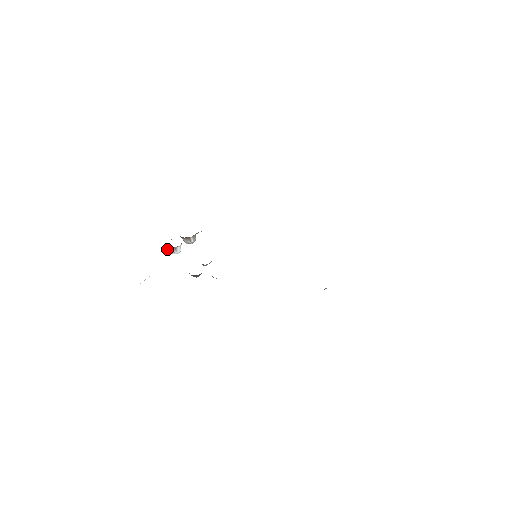
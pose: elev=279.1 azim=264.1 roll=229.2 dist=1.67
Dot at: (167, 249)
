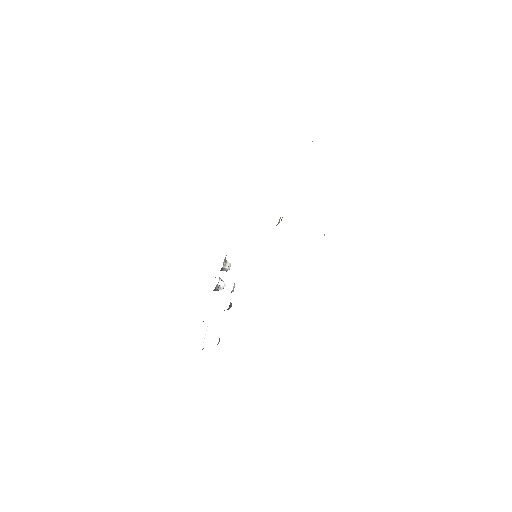
Dot at: occluded
